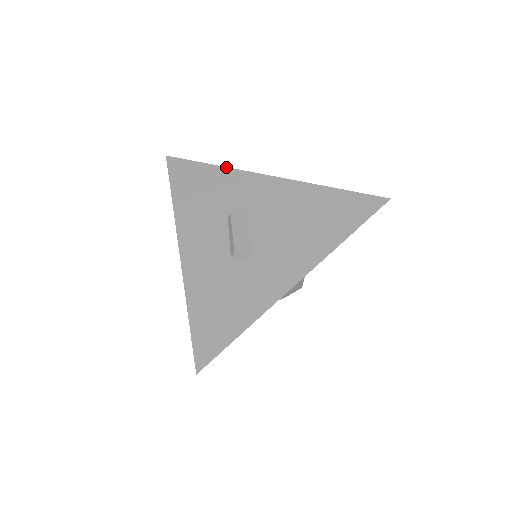
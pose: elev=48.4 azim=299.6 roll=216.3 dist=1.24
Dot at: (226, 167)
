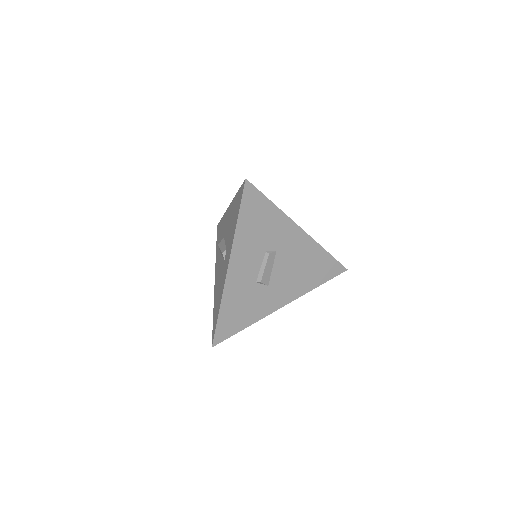
Dot at: (281, 210)
